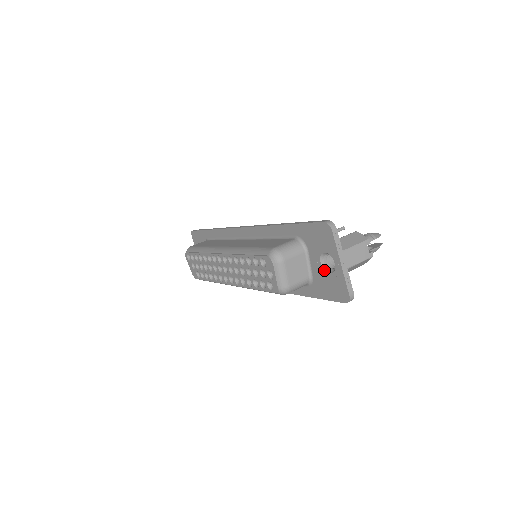
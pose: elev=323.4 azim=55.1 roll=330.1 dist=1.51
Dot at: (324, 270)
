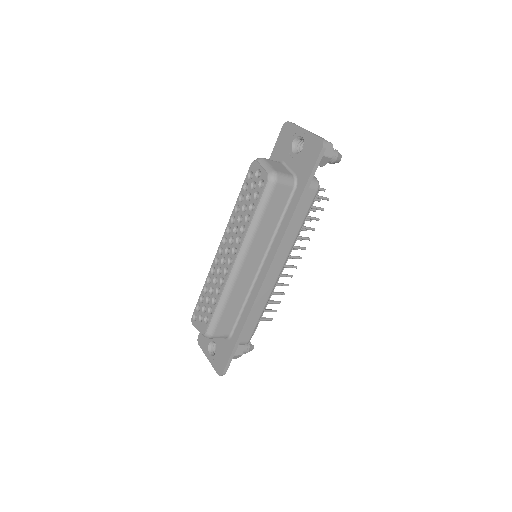
Dot at: (298, 154)
